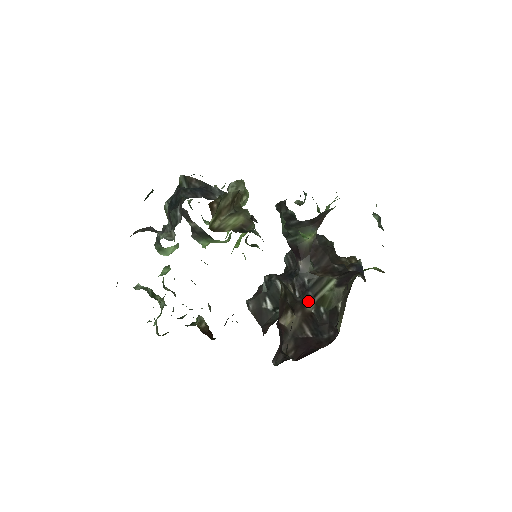
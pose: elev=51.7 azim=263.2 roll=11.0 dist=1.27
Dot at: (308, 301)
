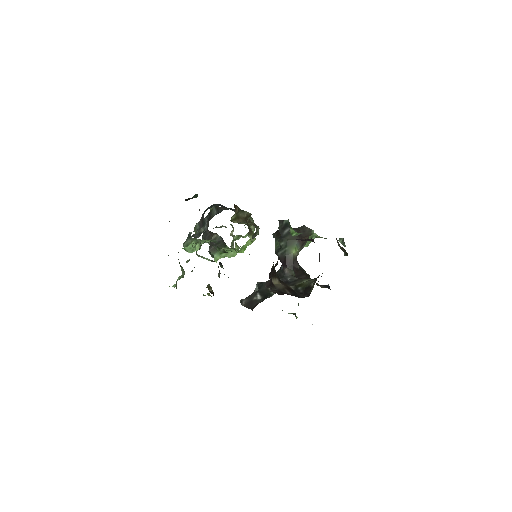
Dot at: (290, 285)
